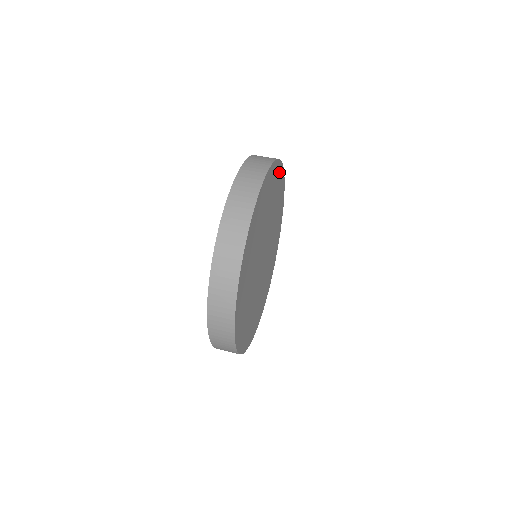
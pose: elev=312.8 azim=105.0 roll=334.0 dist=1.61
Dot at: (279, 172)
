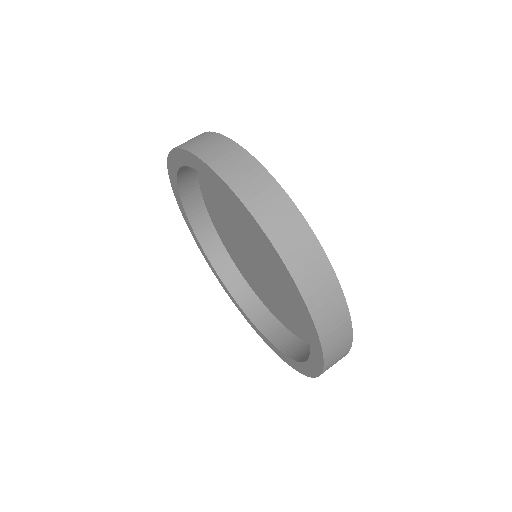
Dot at: occluded
